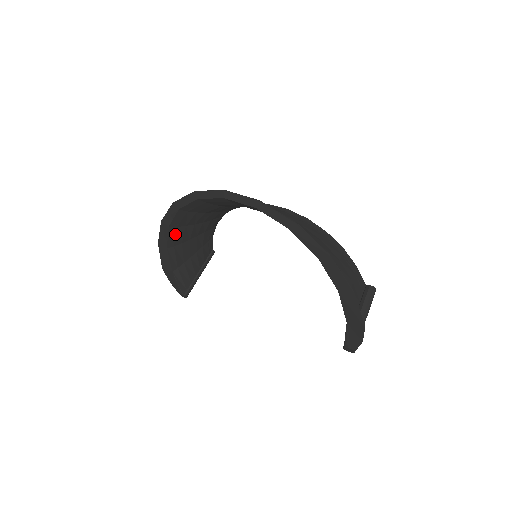
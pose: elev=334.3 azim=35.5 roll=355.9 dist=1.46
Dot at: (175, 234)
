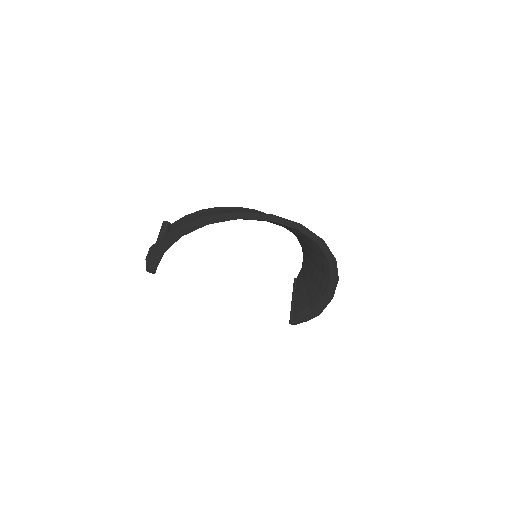
Dot at: occluded
